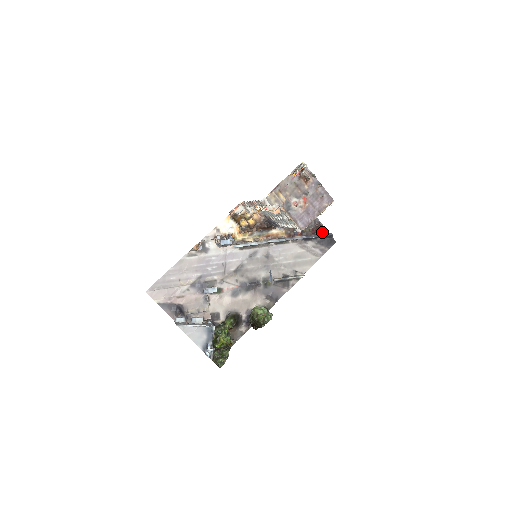
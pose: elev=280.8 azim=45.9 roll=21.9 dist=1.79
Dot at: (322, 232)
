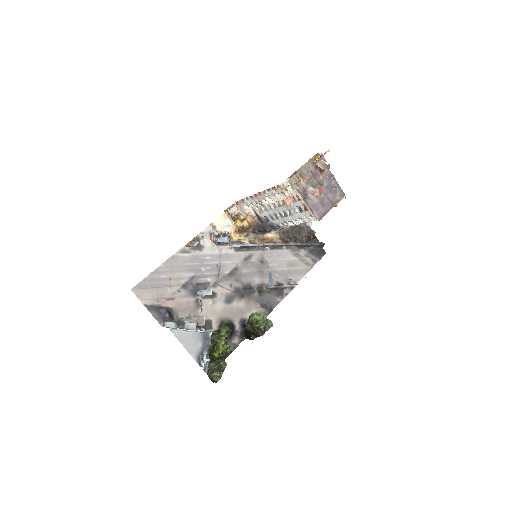
Dot at: (313, 241)
